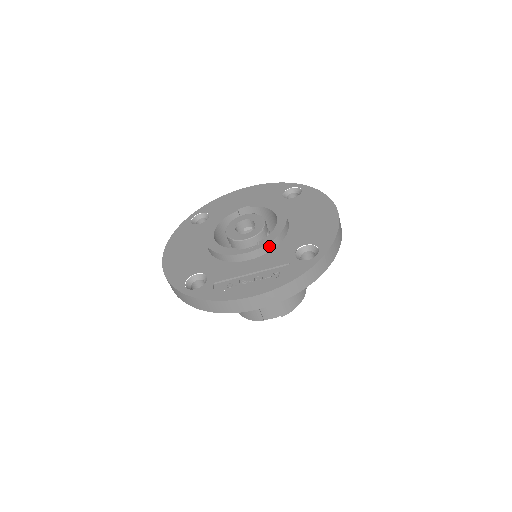
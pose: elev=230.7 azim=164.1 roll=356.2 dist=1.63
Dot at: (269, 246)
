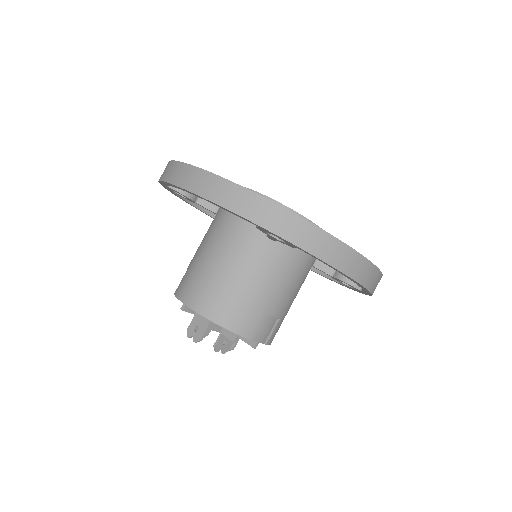
Dot at: occluded
